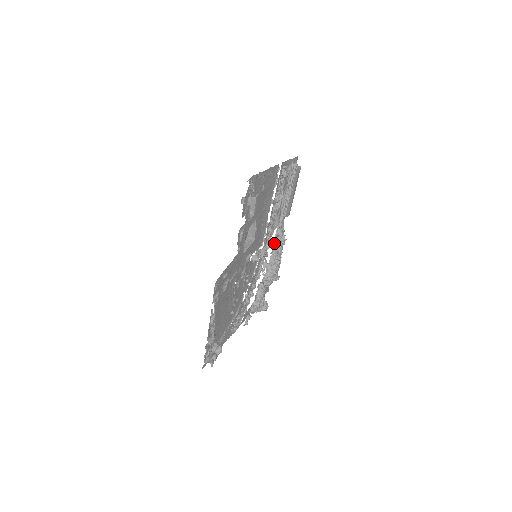
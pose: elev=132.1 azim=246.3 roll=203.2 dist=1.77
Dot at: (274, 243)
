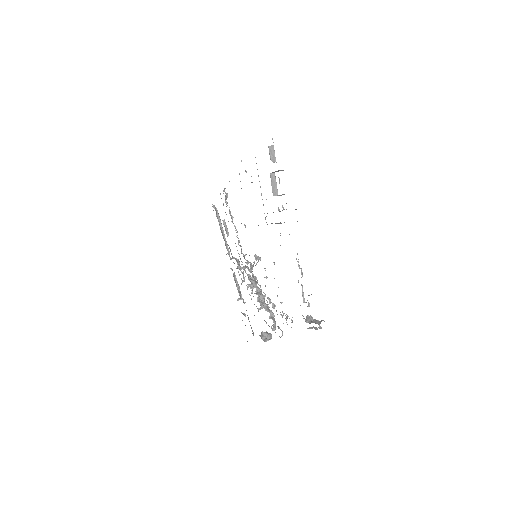
Dot at: (243, 266)
